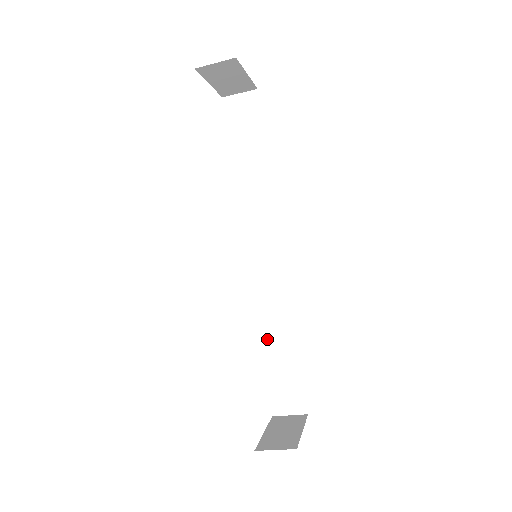
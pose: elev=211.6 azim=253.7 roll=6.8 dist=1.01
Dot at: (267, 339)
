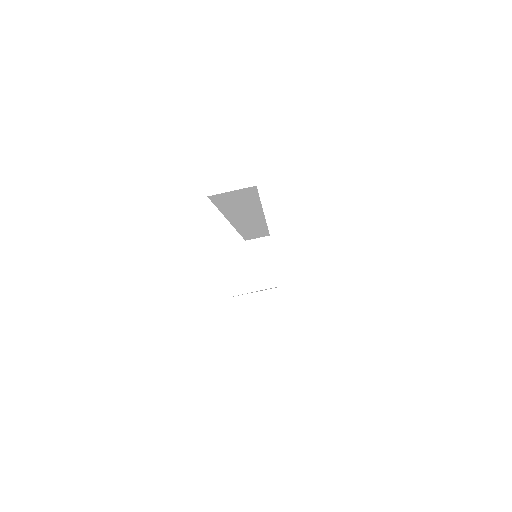
Dot at: occluded
